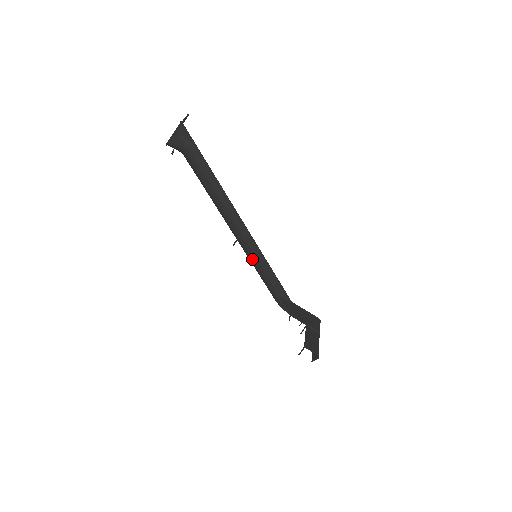
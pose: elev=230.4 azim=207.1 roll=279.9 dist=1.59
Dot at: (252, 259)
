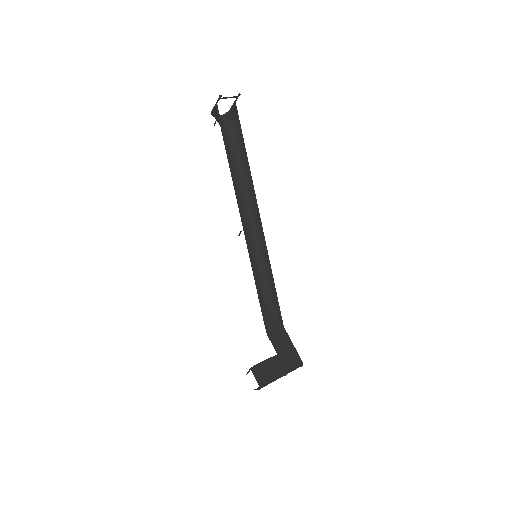
Dot at: (249, 256)
